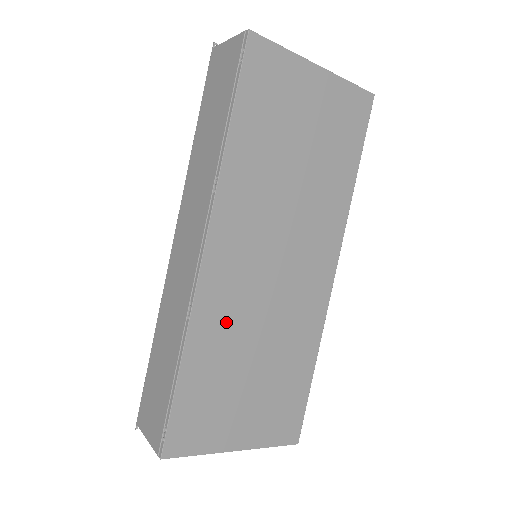
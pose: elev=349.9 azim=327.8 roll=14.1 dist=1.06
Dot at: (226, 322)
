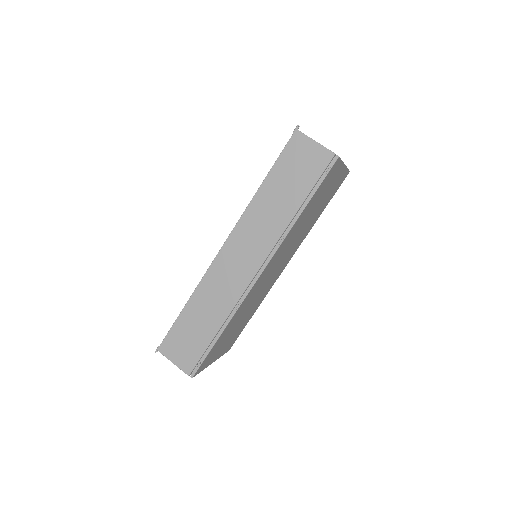
Dot at: (245, 306)
